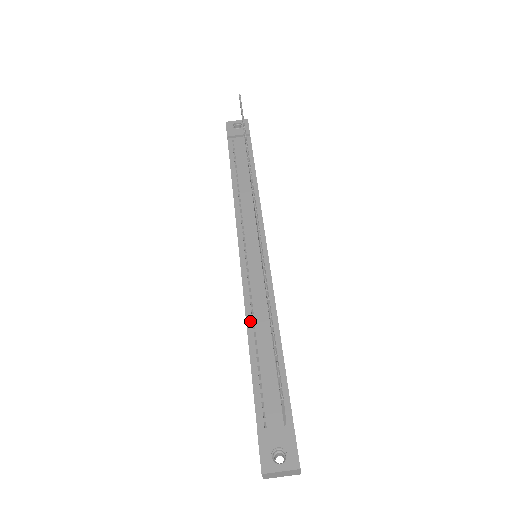
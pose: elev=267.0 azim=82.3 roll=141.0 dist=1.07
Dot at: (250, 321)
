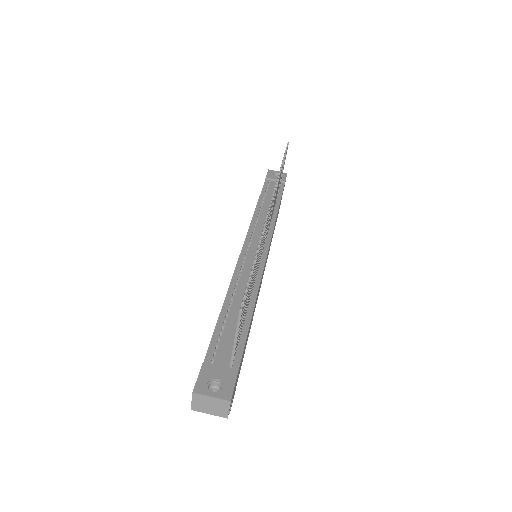
Dot at: (232, 289)
